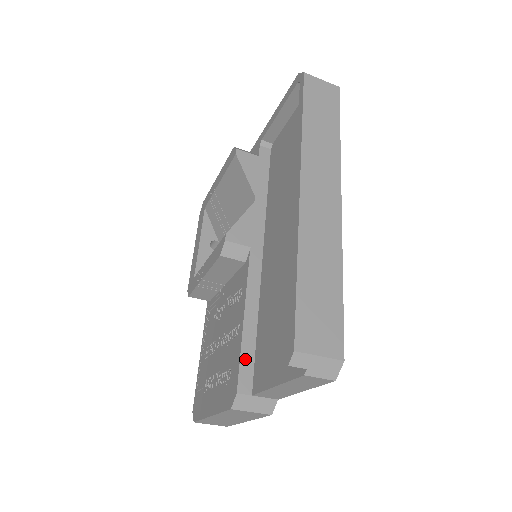
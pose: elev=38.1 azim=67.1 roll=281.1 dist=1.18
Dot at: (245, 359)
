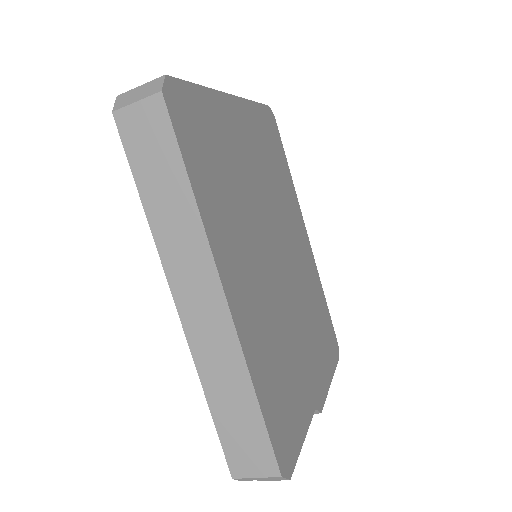
Dot at: occluded
